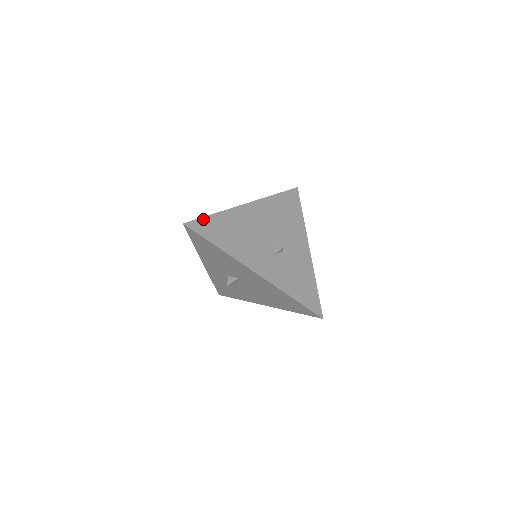
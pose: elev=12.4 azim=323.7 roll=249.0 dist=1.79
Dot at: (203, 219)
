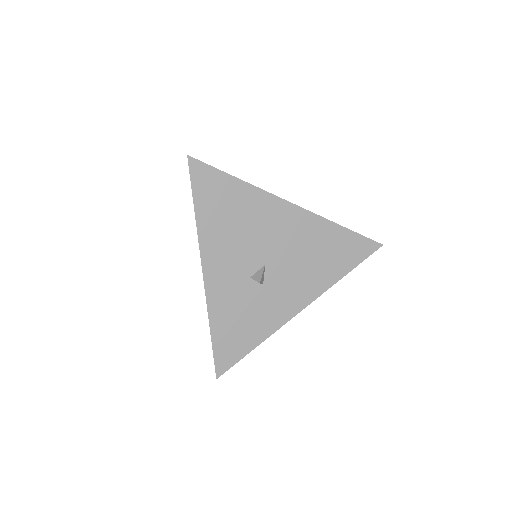
Dot at: (217, 171)
